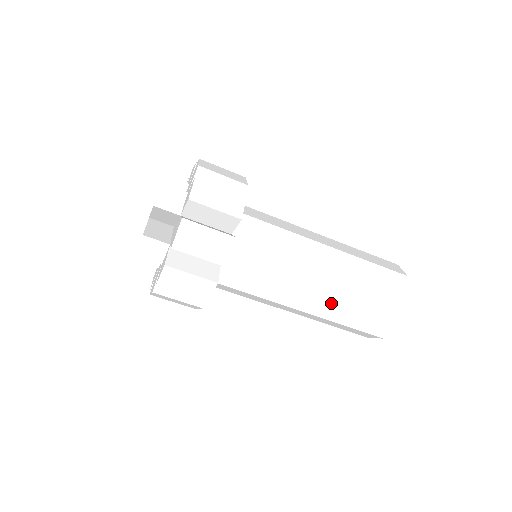
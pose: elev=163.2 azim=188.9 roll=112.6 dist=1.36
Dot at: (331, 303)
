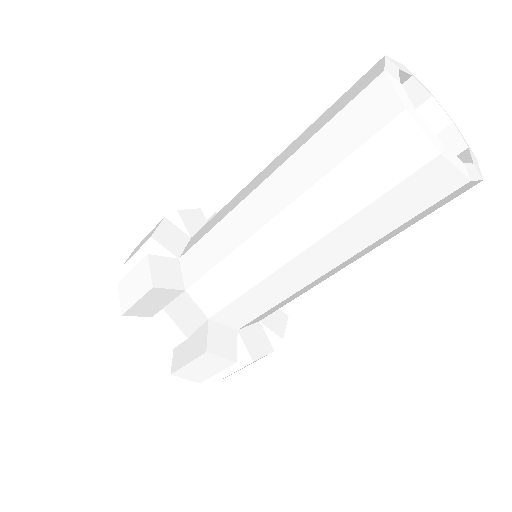
Dot at: (298, 205)
